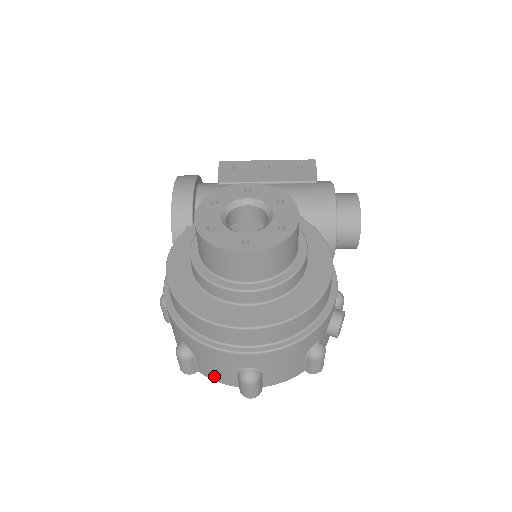
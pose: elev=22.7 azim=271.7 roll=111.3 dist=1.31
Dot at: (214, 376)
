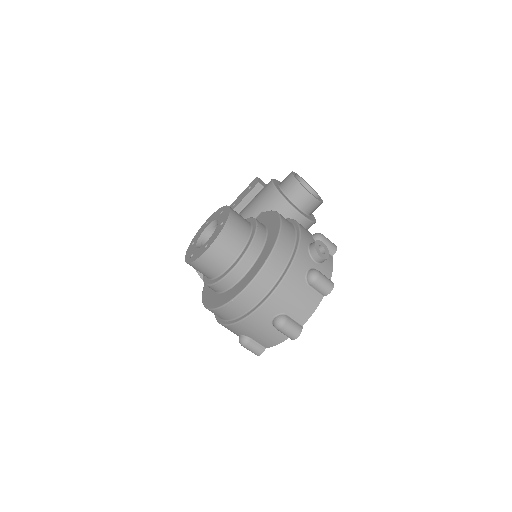
Dot at: (271, 342)
